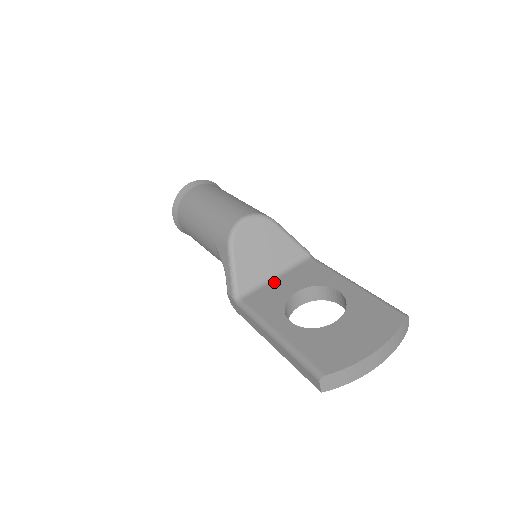
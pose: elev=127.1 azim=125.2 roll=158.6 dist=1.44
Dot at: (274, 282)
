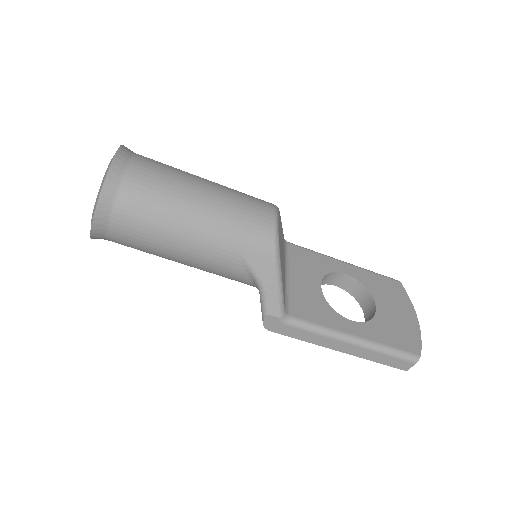
Dot at: (293, 283)
